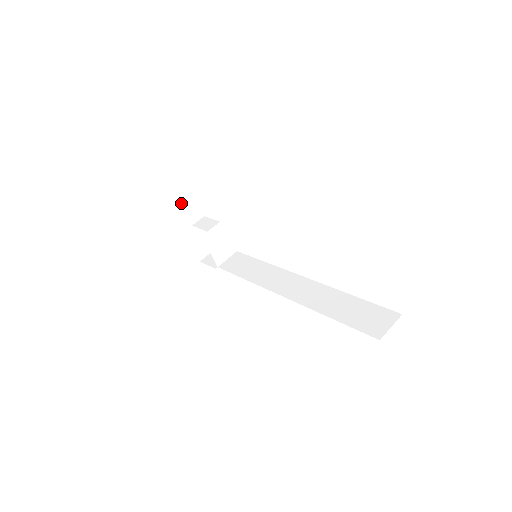
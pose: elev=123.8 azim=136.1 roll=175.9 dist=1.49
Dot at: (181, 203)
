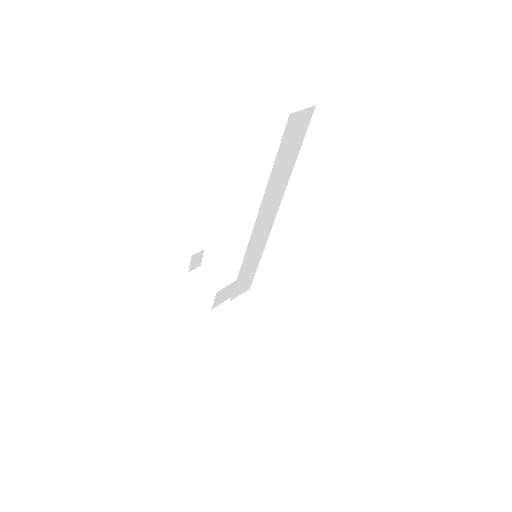
Dot at: (202, 287)
